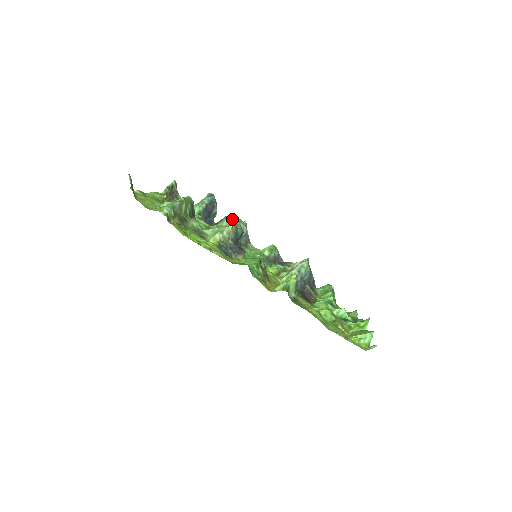
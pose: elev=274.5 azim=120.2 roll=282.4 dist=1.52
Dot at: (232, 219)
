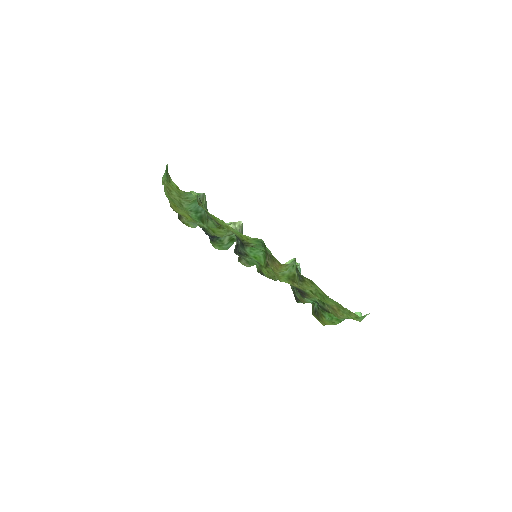
Dot at: occluded
